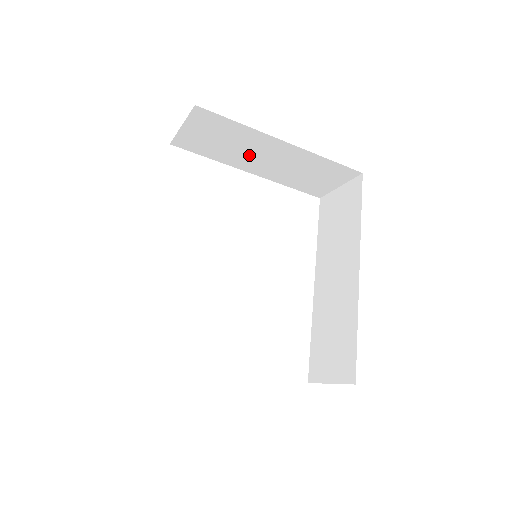
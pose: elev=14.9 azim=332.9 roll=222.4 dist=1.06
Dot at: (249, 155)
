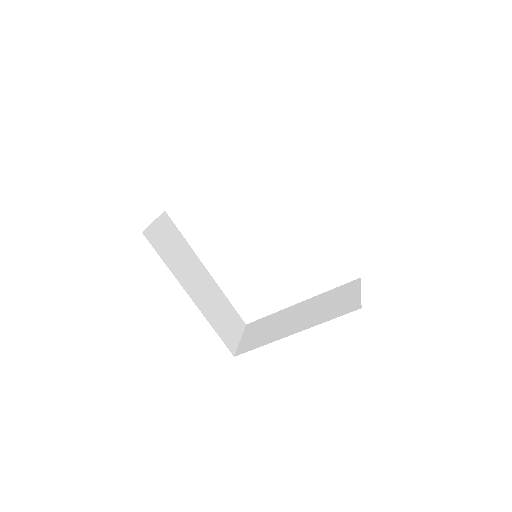
Dot at: occluded
